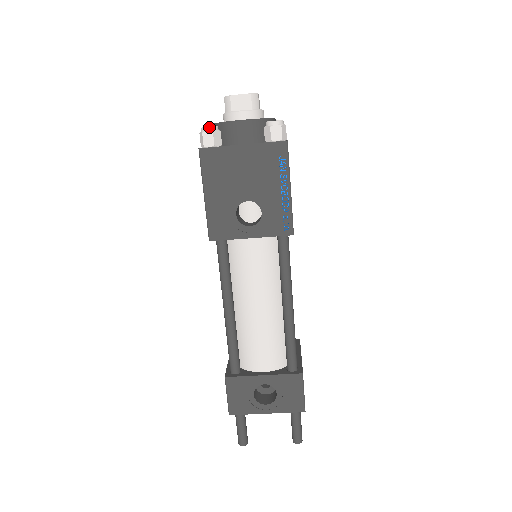
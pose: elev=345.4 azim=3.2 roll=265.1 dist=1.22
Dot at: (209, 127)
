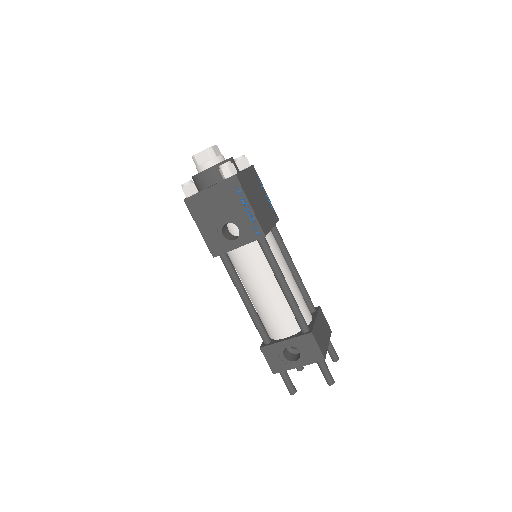
Dot at: (185, 184)
